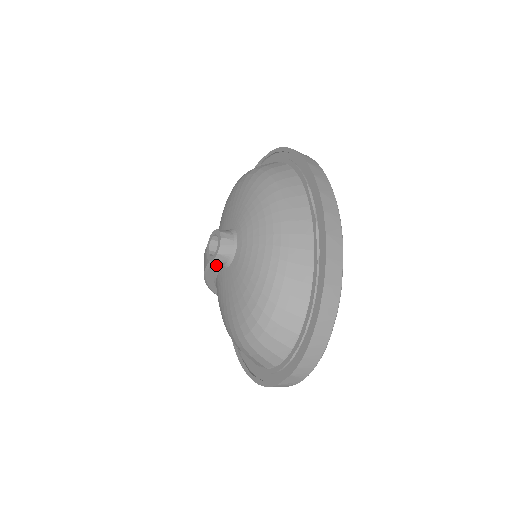
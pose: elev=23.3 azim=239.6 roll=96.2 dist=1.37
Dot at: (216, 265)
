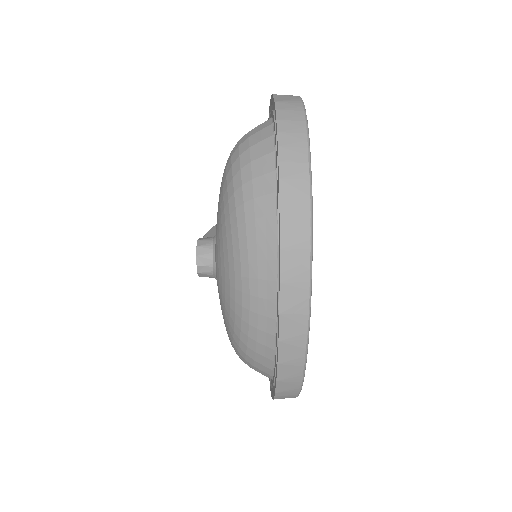
Dot at: occluded
